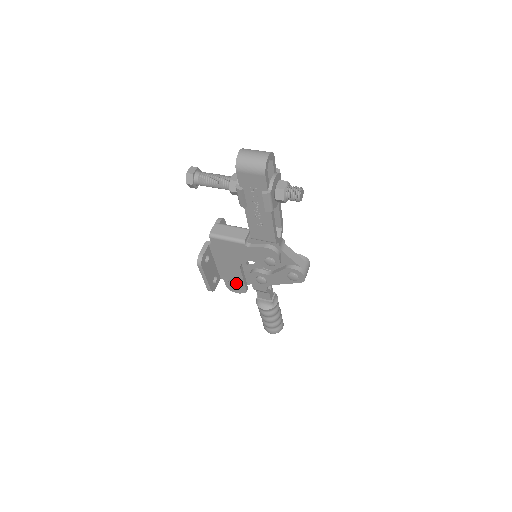
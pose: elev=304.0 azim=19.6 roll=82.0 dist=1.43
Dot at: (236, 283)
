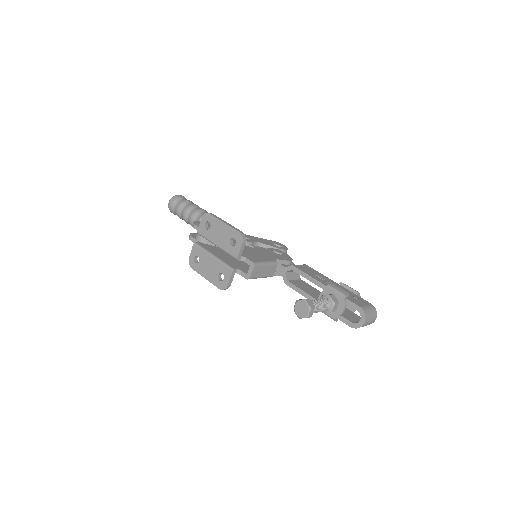
Dot at: occluded
